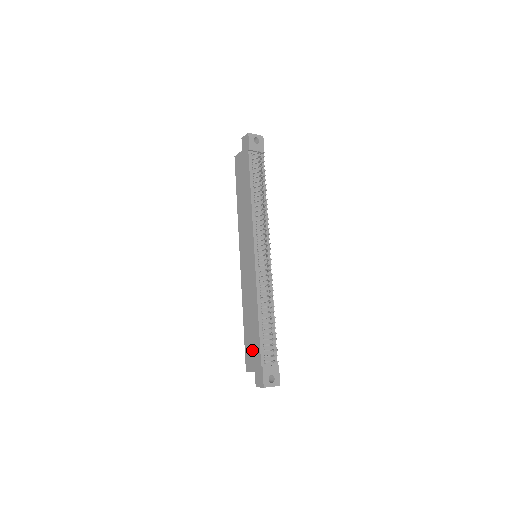
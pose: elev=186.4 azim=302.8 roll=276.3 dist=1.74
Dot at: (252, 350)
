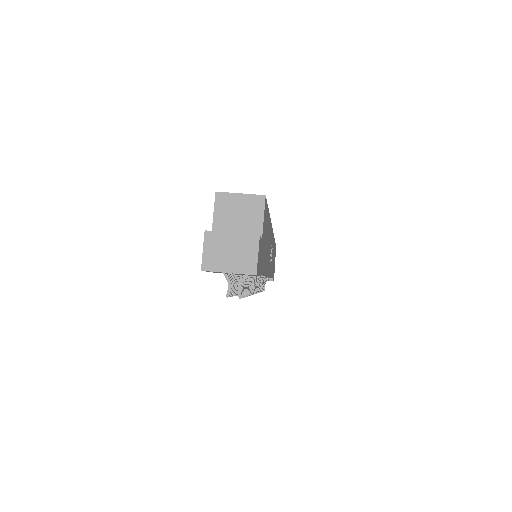
Dot at: occluded
